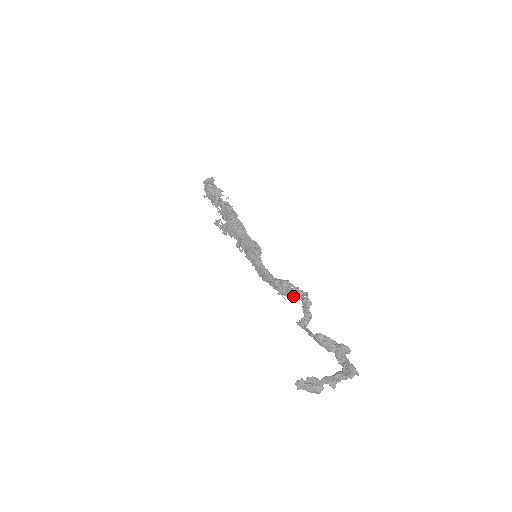
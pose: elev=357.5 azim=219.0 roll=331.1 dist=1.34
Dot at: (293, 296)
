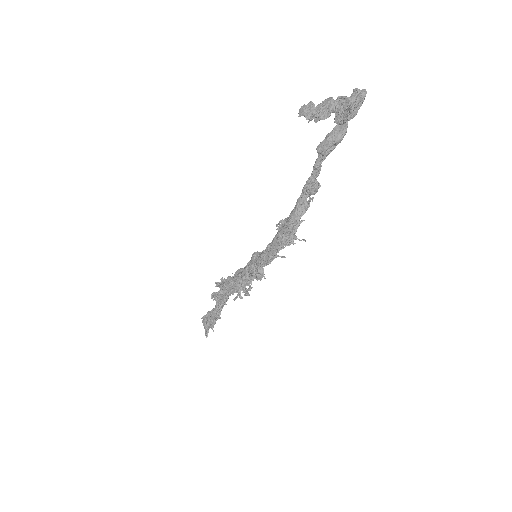
Dot at: (297, 208)
